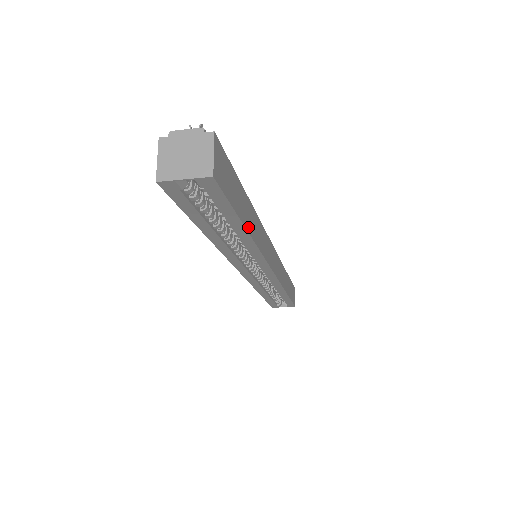
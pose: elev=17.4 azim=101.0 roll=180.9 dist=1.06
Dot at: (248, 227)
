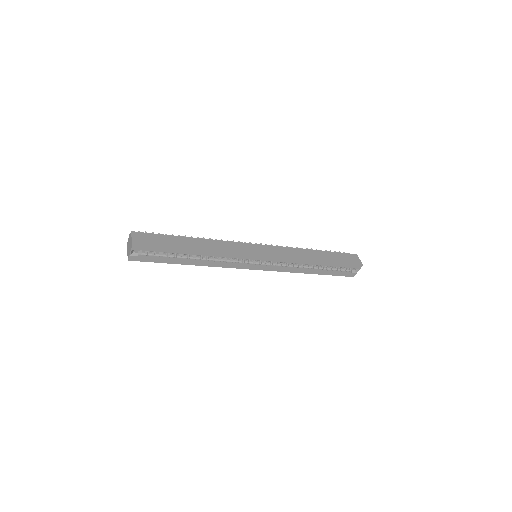
Dot at: (194, 248)
